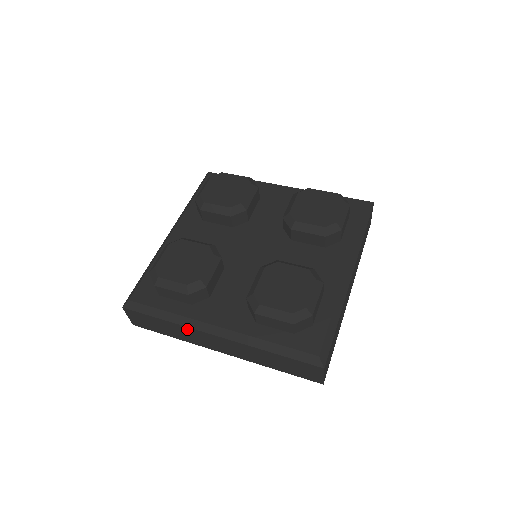
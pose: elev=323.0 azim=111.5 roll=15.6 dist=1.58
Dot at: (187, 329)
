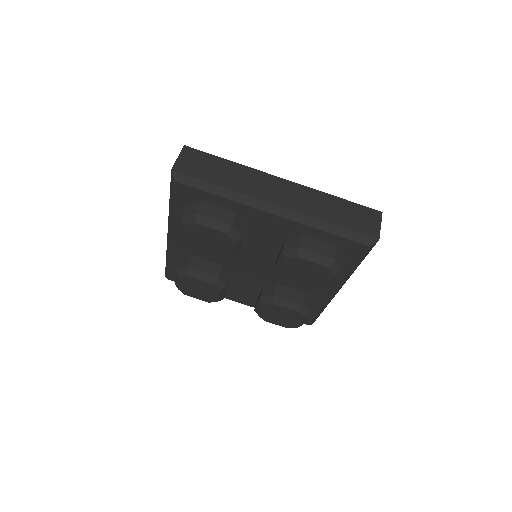
Dot at: occluded
